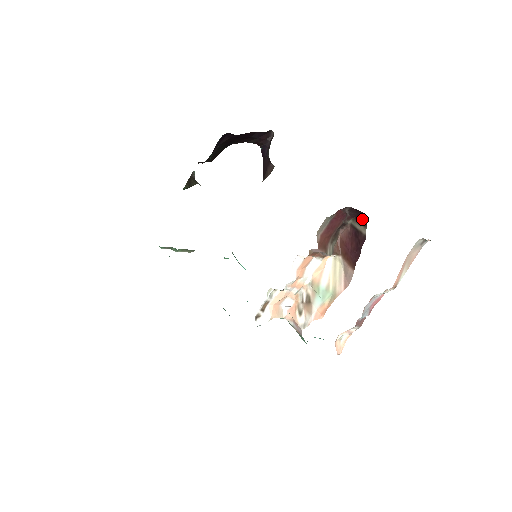
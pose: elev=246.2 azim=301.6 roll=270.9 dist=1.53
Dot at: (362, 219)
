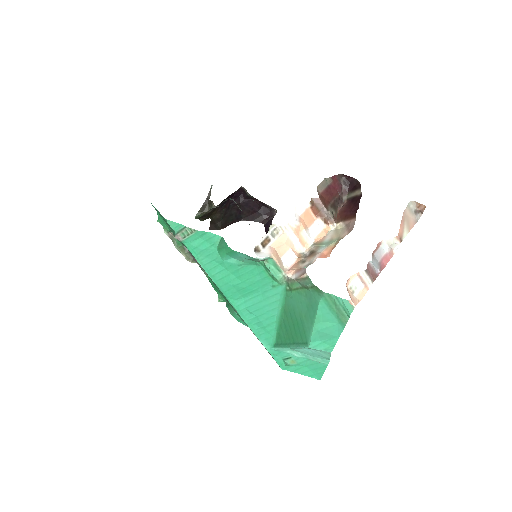
Dot at: (356, 186)
